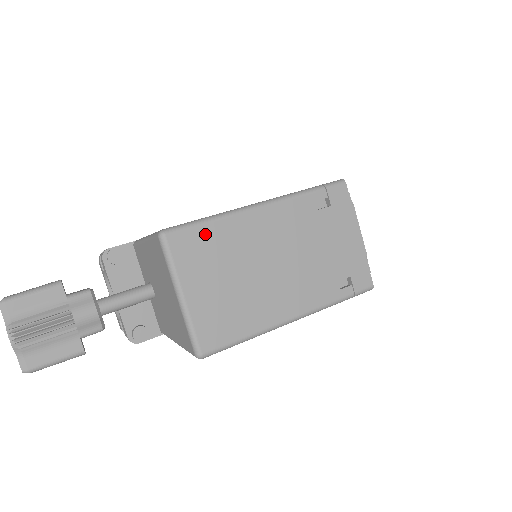
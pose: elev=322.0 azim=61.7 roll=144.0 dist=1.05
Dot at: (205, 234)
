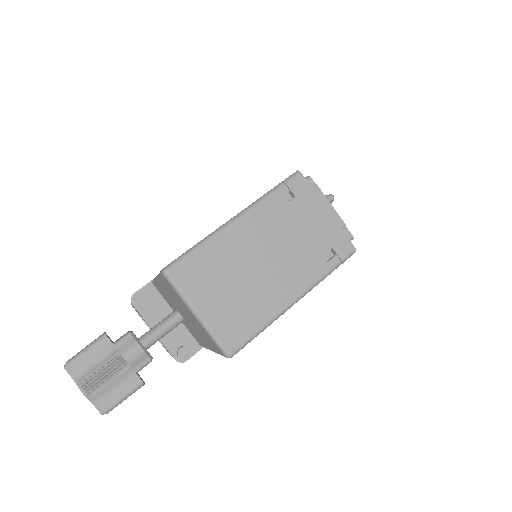
Dot at: (199, 259)
